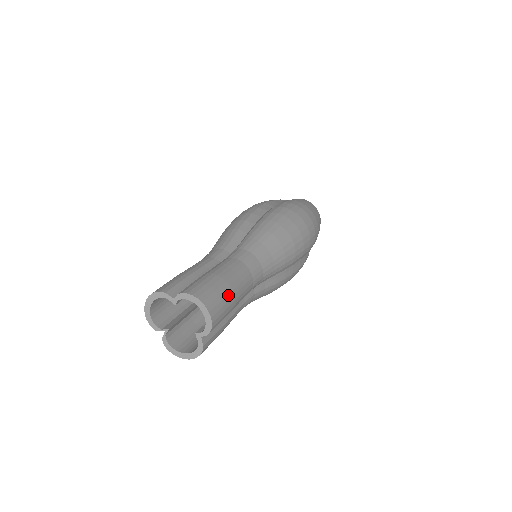
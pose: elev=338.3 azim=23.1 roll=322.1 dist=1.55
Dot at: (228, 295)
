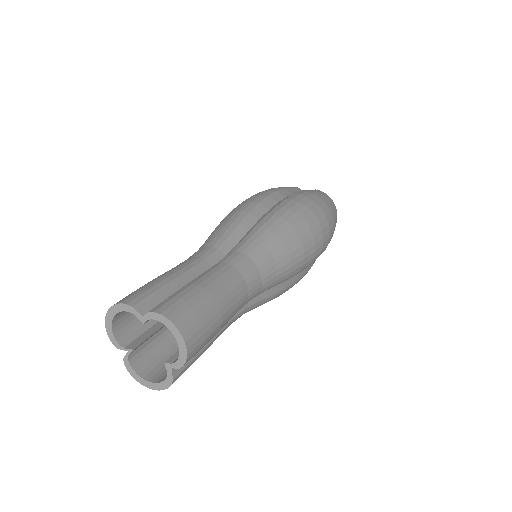
Dot at: (214, 317)
